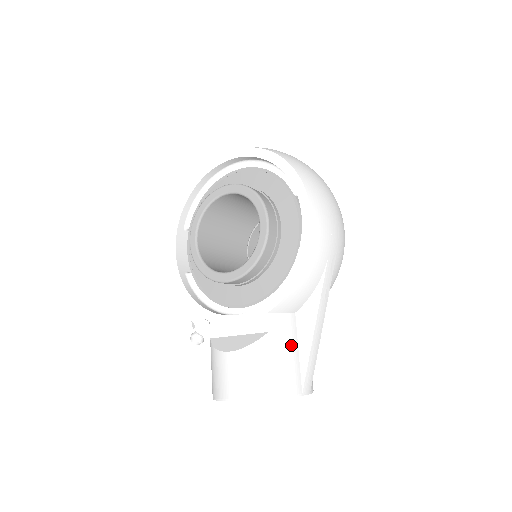
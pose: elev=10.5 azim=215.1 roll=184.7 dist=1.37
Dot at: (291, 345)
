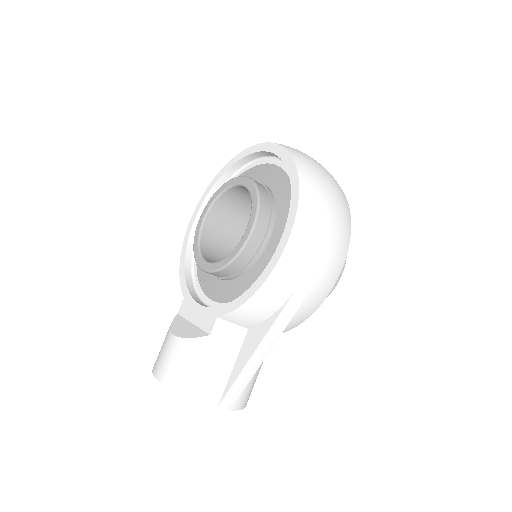
Dot at: (227, 357)
